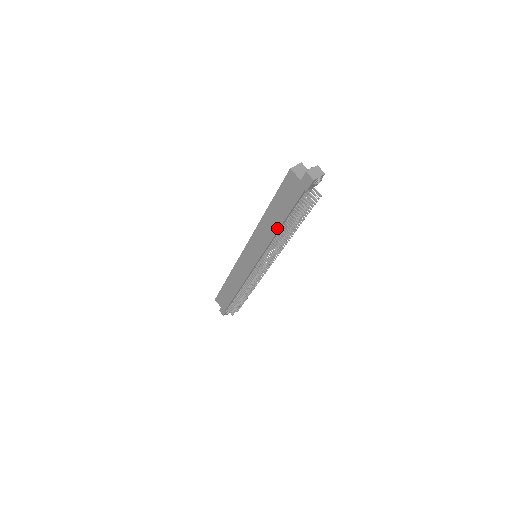
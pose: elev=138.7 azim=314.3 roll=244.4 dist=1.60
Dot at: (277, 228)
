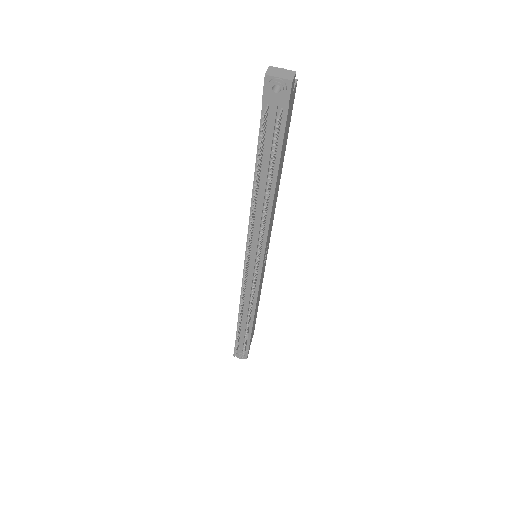
Dot at: (253, 188)
